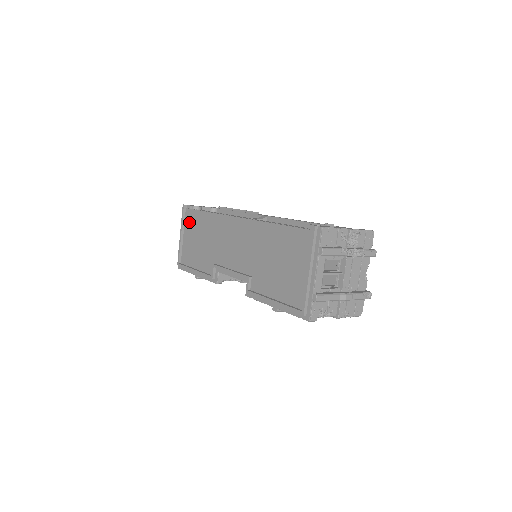
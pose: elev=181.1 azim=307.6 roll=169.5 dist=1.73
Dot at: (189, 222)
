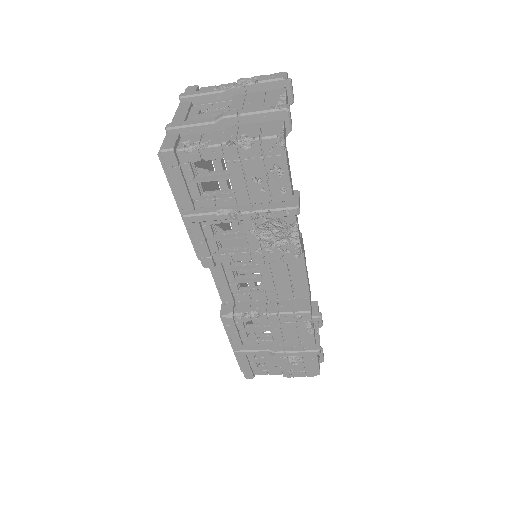
Dot at: occluded
